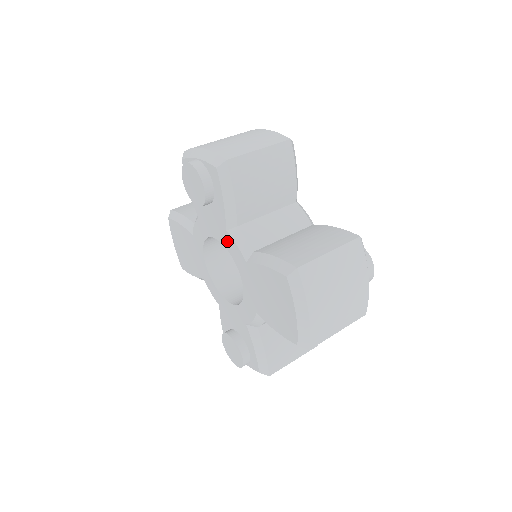
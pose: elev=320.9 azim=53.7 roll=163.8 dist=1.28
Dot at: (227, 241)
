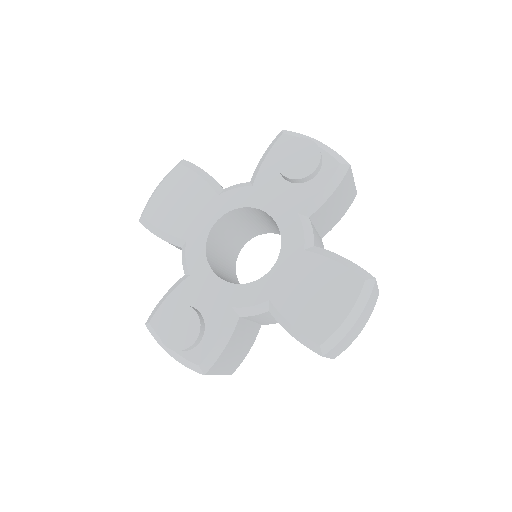
Dot at: (289, 222)
